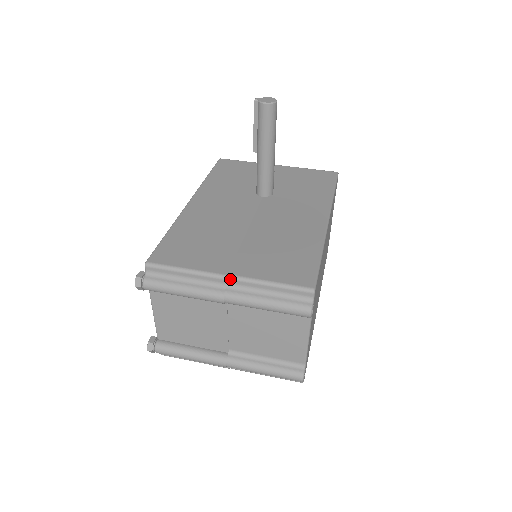
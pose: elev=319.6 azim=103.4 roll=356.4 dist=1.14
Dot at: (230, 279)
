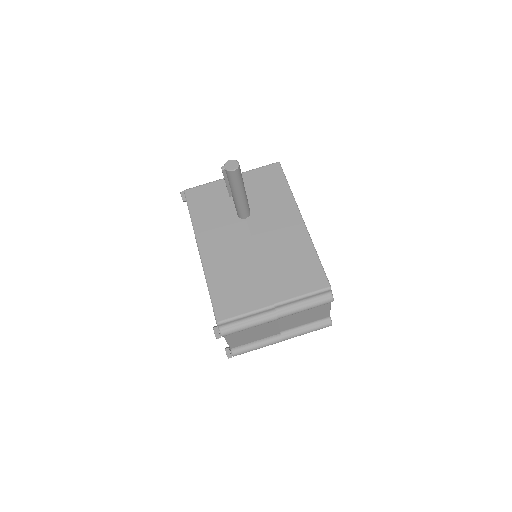
Dot at: (277, 306)
